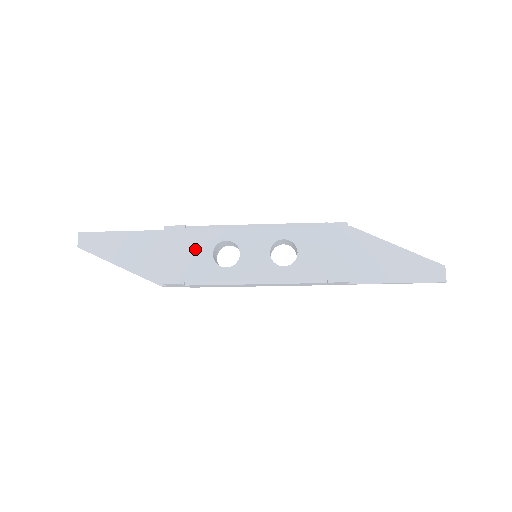
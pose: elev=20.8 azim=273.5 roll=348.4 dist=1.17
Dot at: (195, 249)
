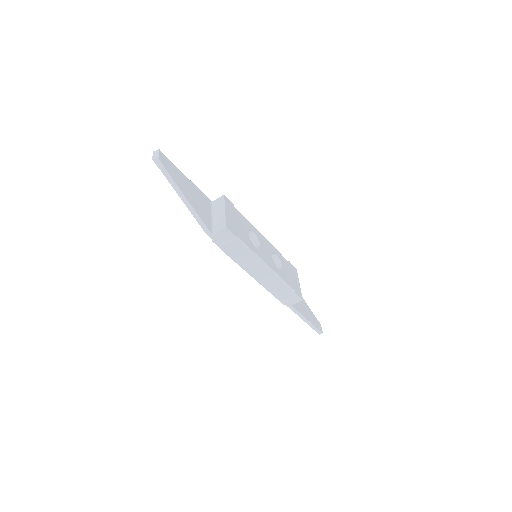
Dot at: (240, 222)
